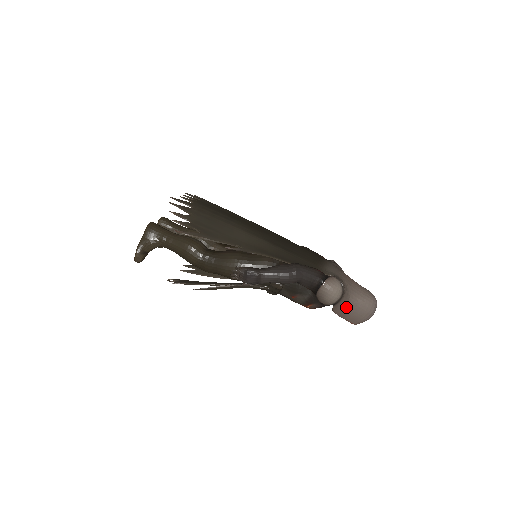
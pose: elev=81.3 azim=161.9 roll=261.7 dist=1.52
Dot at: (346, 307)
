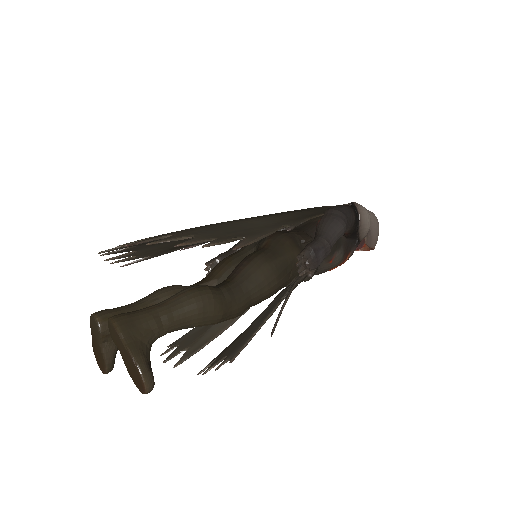
Dot at: (370, 231)
